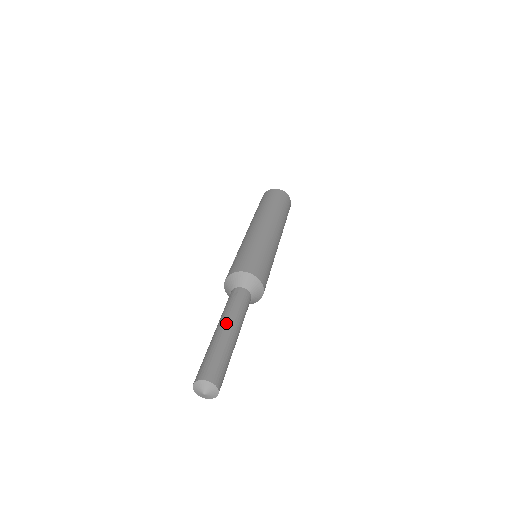
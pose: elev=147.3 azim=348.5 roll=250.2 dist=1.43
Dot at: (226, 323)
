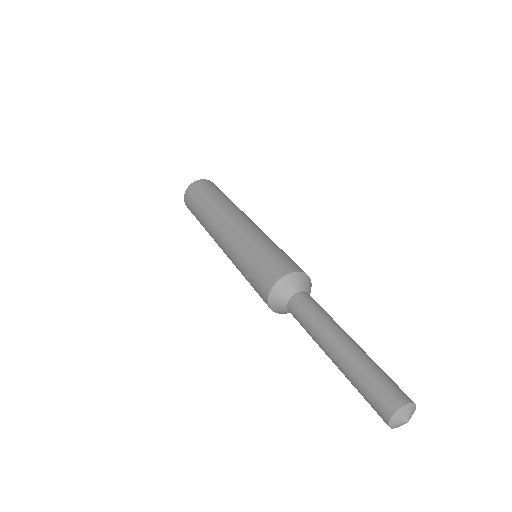
Dot at: (338, 335)
